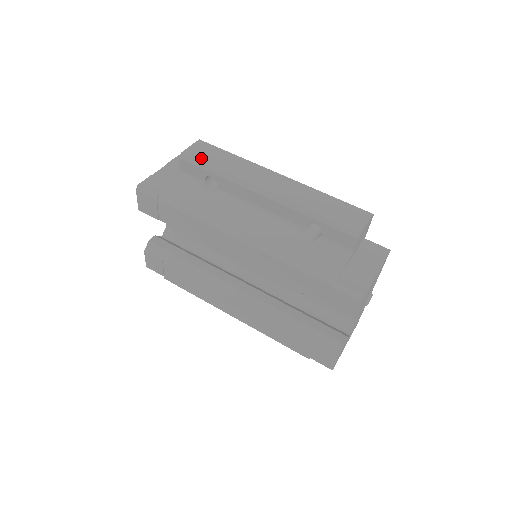
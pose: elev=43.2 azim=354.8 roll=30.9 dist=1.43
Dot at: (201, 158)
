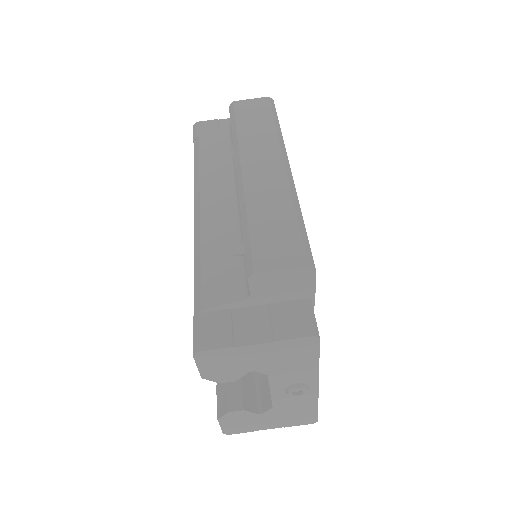
Dot at: (240, 113)
